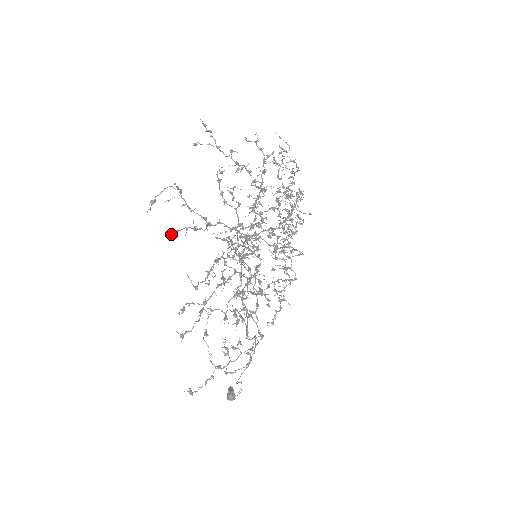
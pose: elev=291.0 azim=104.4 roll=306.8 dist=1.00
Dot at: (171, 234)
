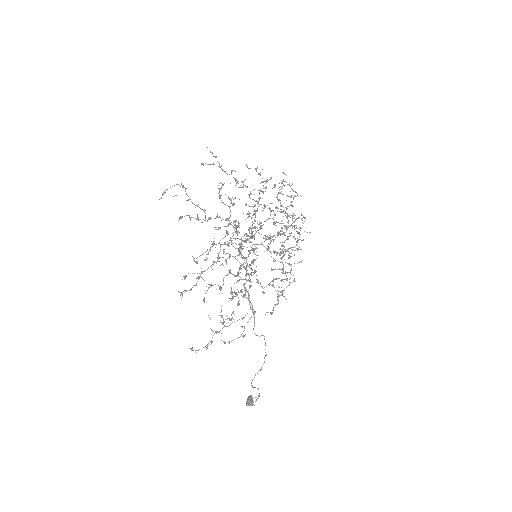
Dot at: (178, 220)
